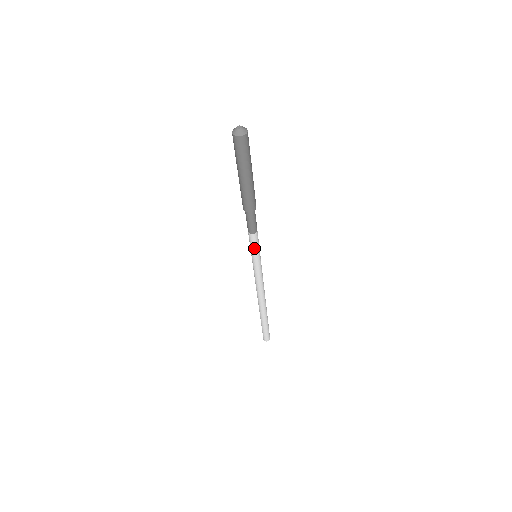
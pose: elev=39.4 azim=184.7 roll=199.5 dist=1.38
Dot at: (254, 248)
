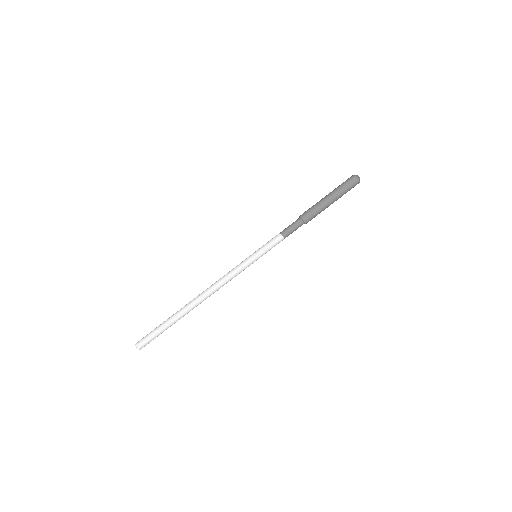
Dot at: (267, 245)
